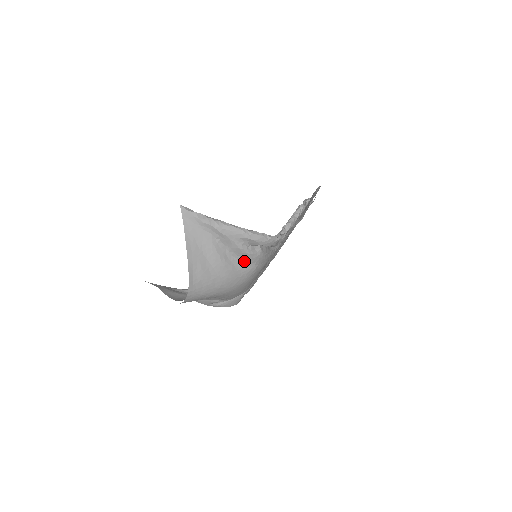
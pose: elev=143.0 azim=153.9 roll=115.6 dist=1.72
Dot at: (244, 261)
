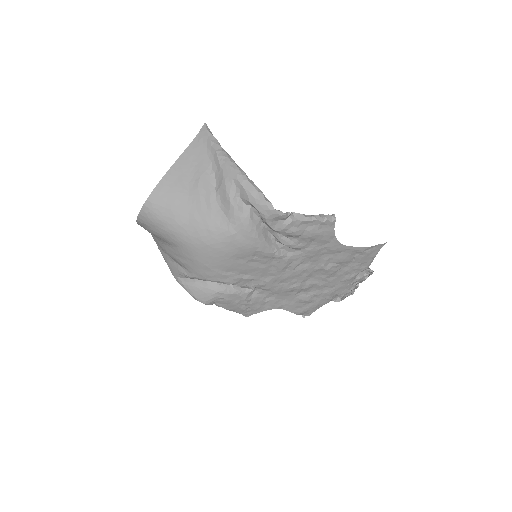
Dot at: (224, 214)
